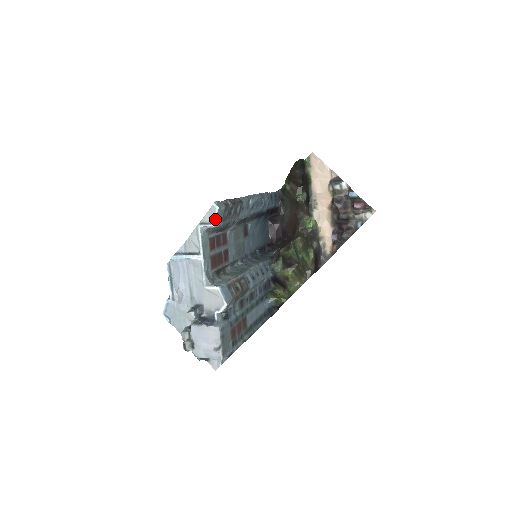
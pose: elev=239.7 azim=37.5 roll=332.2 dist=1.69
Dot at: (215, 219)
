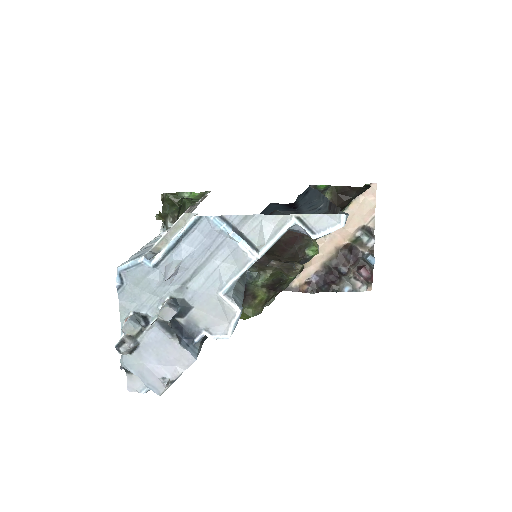
Dot at: (326, 234)
